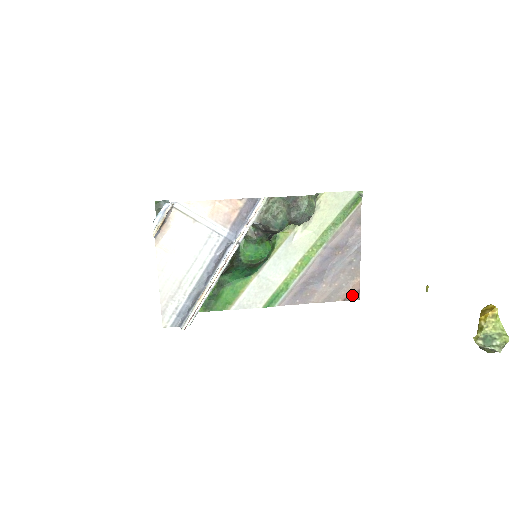
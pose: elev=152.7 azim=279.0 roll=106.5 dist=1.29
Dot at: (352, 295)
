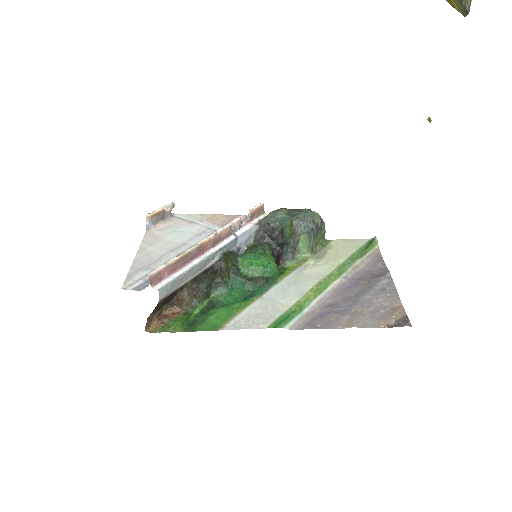
Dot at: (398, 322)
